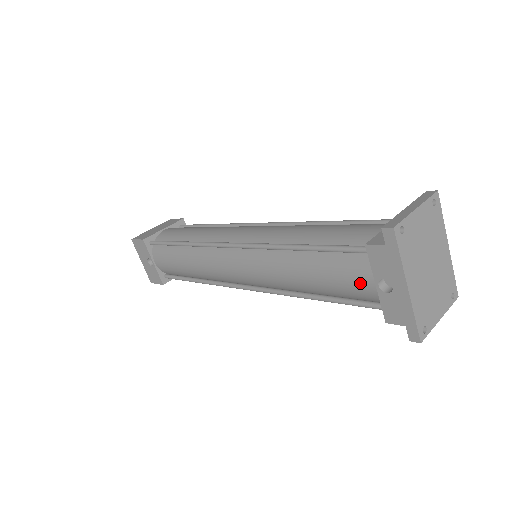
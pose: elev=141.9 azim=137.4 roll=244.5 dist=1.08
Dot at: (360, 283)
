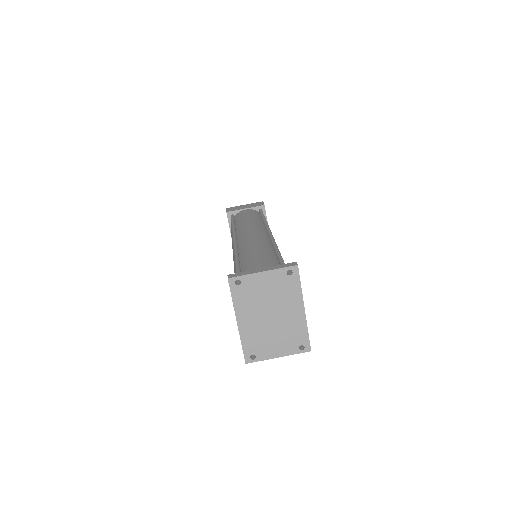
Dot at: occluded
